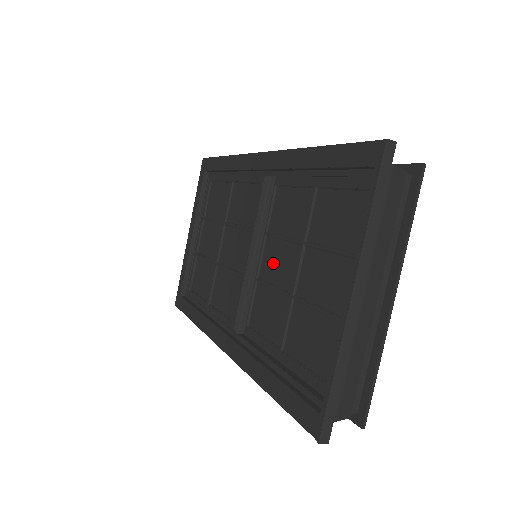
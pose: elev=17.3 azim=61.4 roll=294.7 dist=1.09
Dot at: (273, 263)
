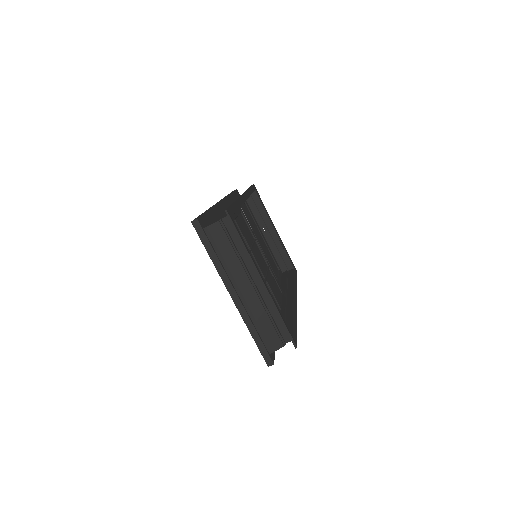
Dot at: occluded
